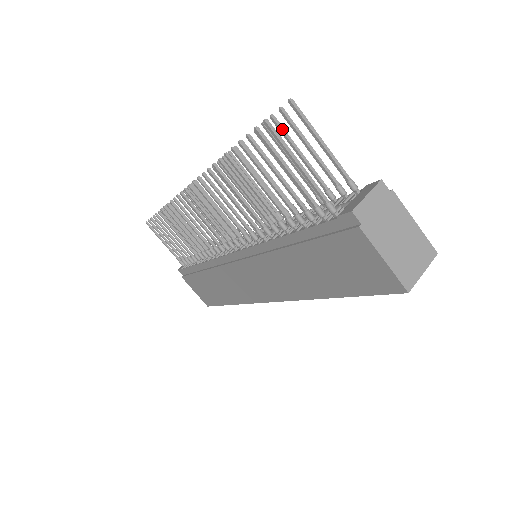
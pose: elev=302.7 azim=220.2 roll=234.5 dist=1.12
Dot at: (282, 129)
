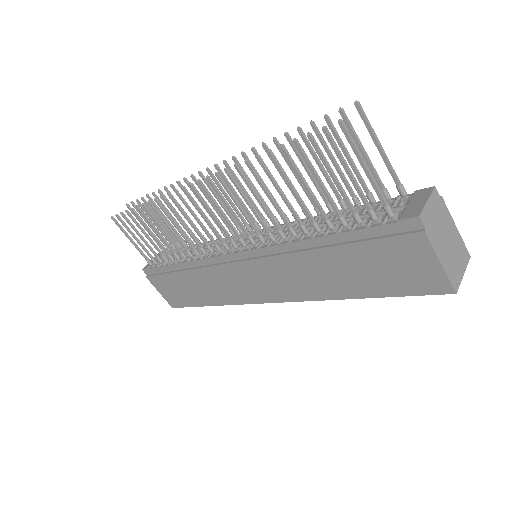
Dot at: (335, 130)
